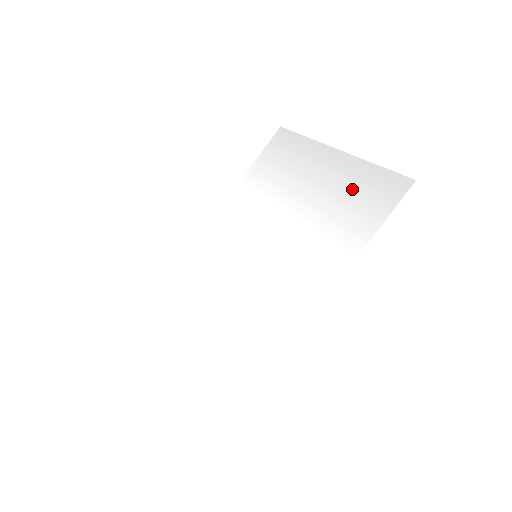
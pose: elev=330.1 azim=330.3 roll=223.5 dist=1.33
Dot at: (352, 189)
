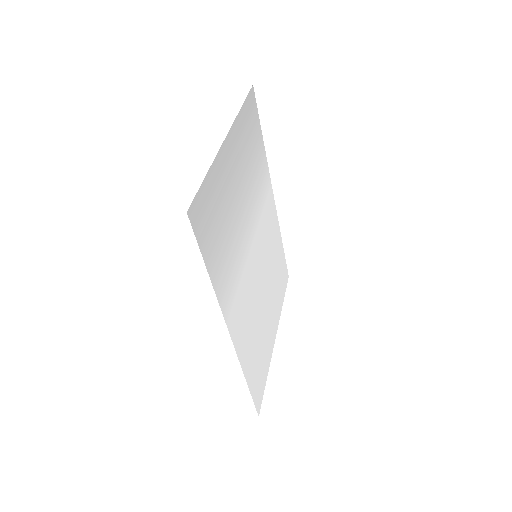
Dot at: (218, 202)
